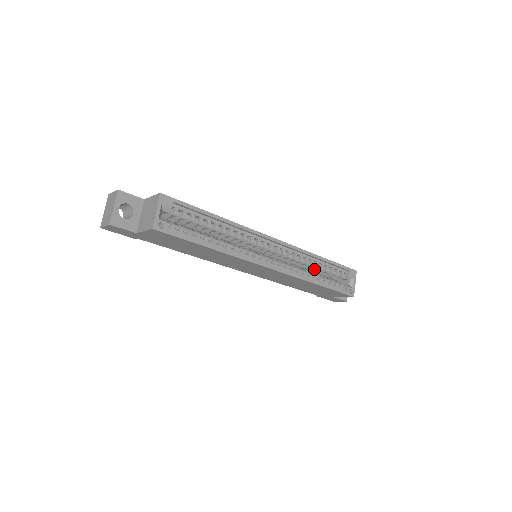
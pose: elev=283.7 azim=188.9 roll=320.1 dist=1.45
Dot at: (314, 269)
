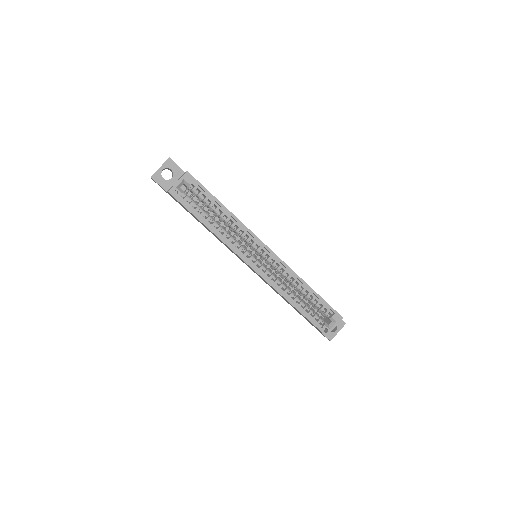
Dot at: (301, 293)
